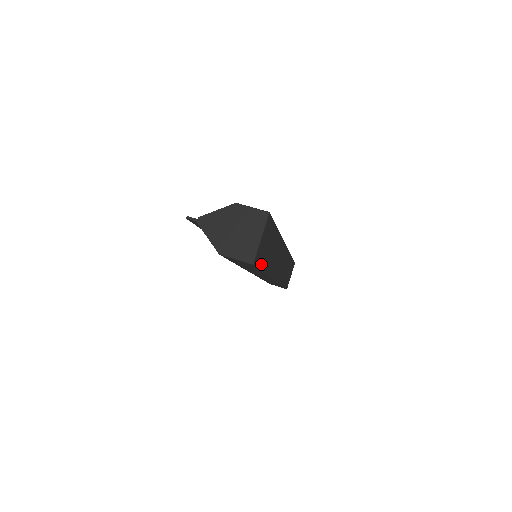
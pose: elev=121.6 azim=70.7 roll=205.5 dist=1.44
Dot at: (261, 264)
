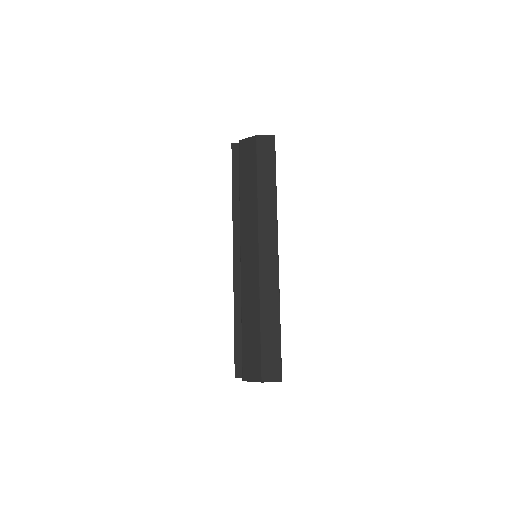
Dot at: (275, 161)
